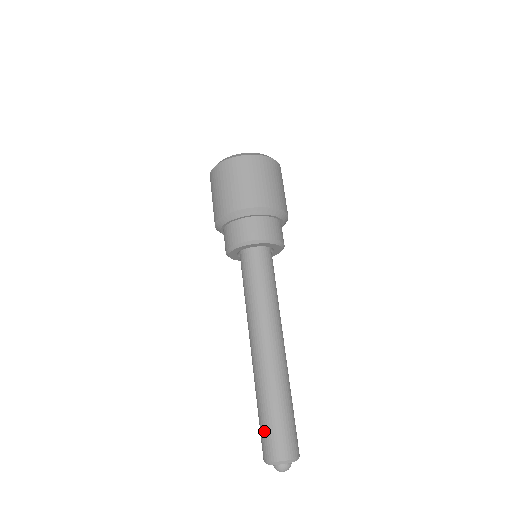
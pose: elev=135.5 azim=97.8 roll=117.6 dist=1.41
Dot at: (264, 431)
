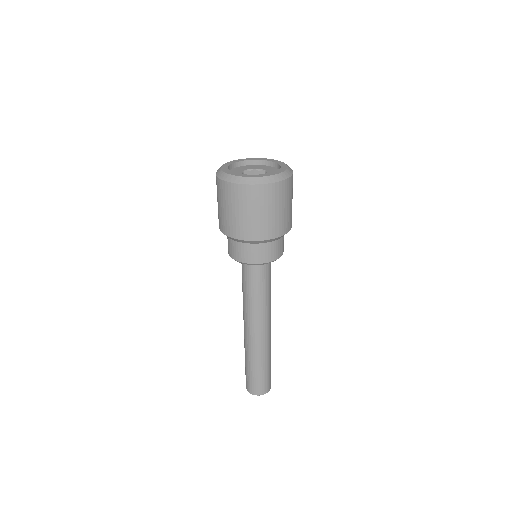
Dot at: (247, 377)
